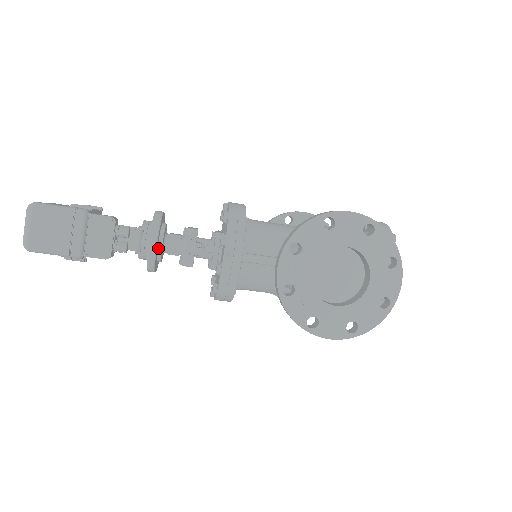
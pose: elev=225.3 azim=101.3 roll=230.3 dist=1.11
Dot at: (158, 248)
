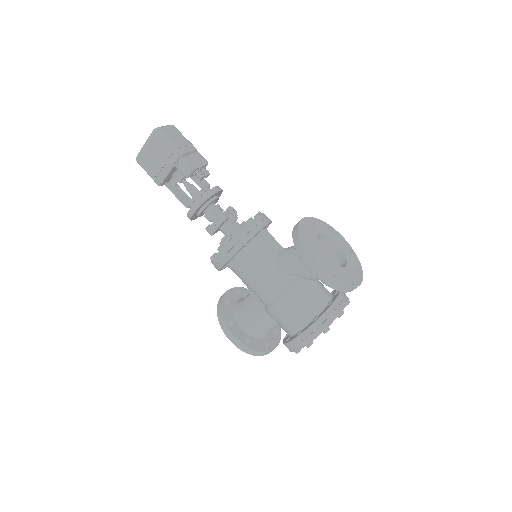
Dot at: (213, 198)
